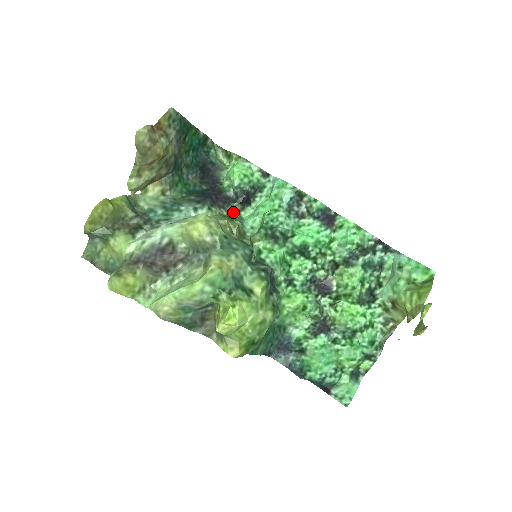
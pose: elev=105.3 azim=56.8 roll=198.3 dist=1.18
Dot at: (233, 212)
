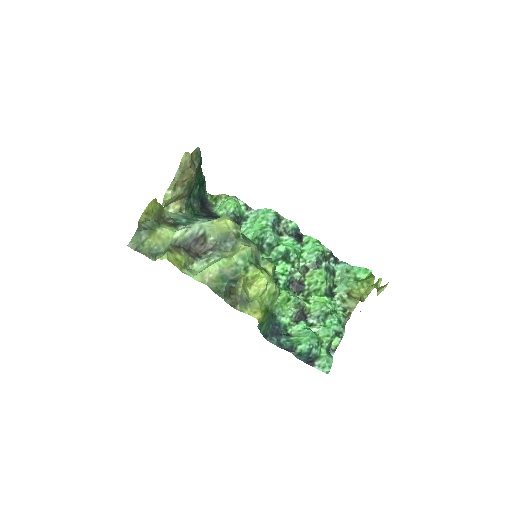
Dot at: occluded
